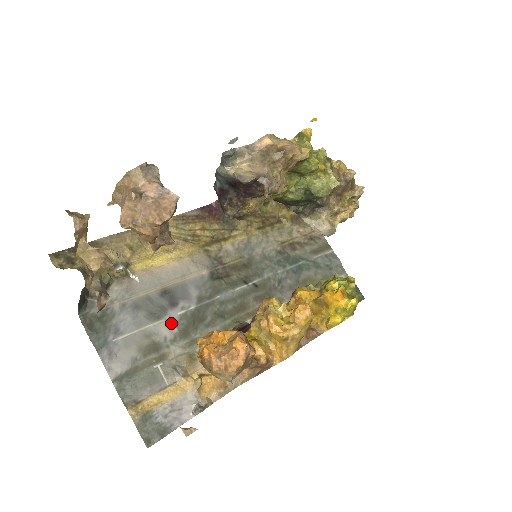
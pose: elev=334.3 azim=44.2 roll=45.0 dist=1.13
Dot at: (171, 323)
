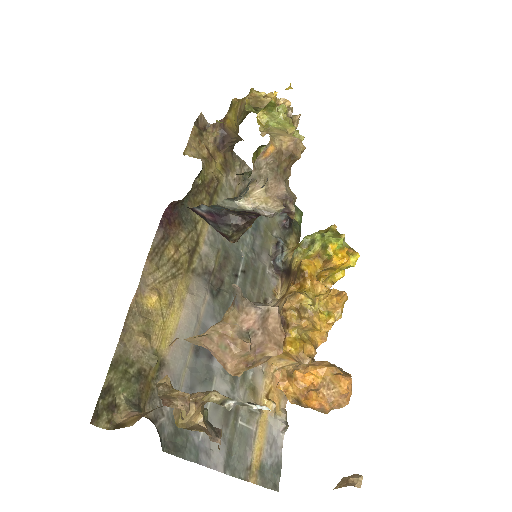
Dot at: (221, 375)
